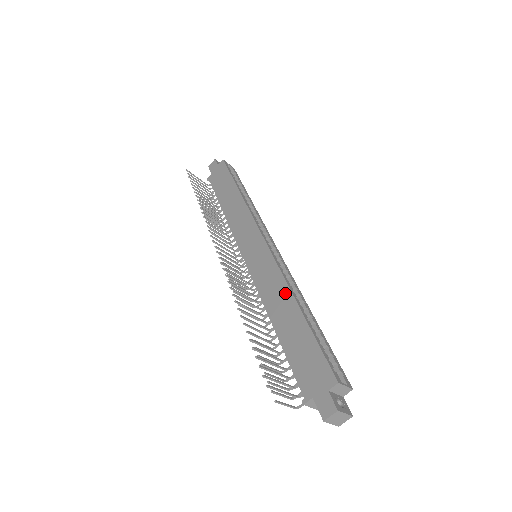
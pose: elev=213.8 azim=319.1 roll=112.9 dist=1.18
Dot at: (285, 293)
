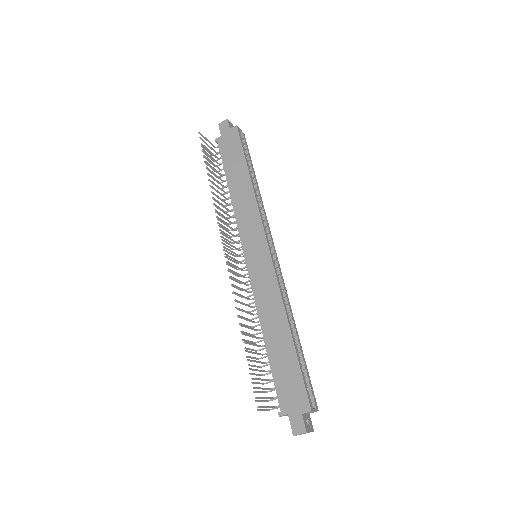
Dot at: (280, 312)
